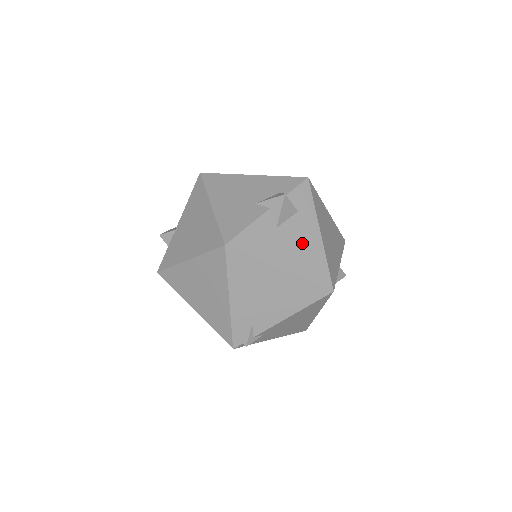
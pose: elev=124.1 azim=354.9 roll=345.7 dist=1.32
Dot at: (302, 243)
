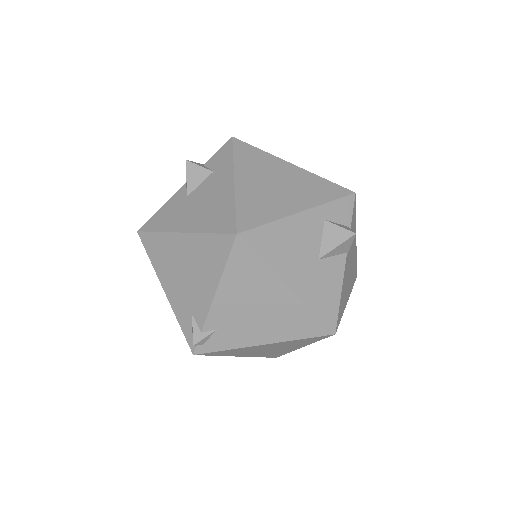
Dot at: (210, 199)
